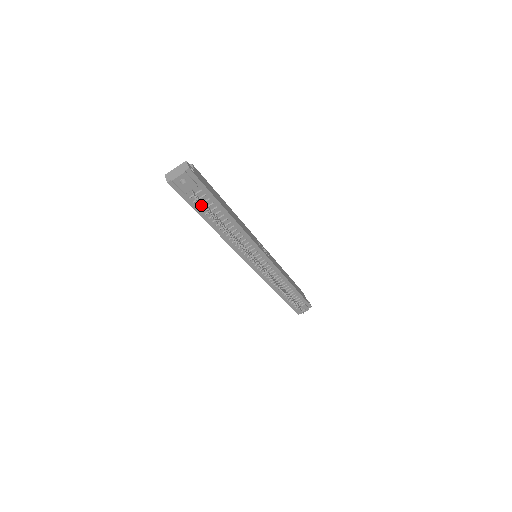
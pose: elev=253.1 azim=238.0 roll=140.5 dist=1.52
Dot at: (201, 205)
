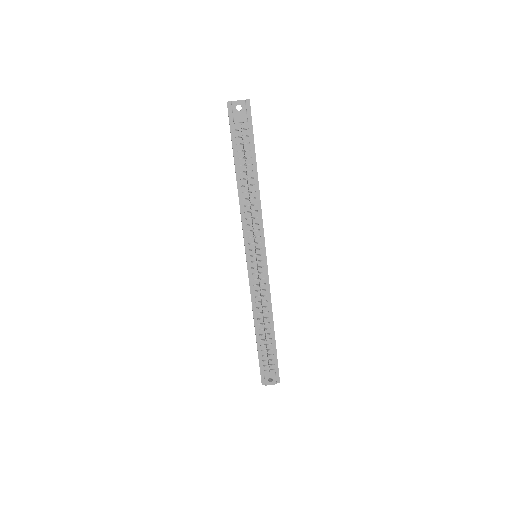
Dot at: occluded
